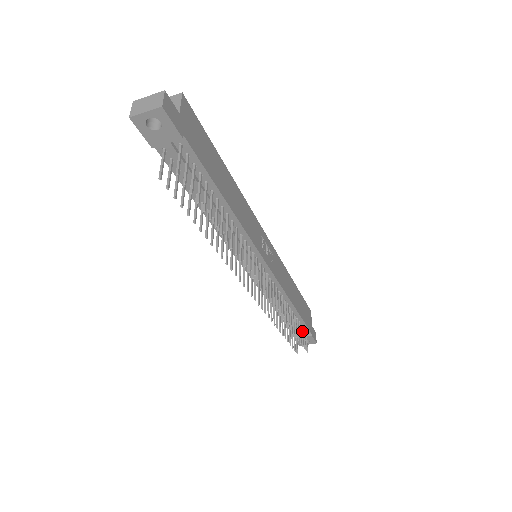
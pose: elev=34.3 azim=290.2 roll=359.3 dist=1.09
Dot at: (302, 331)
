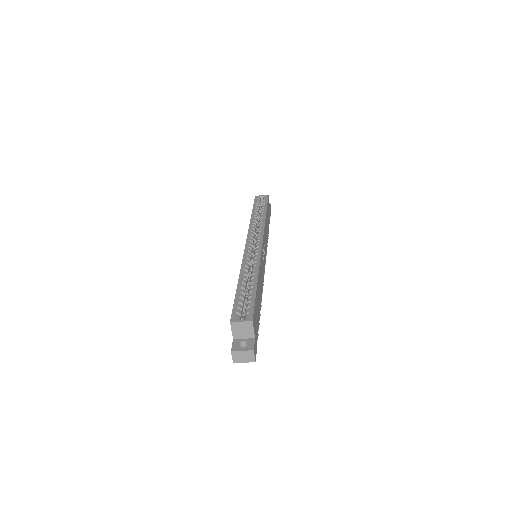
Dot at: occluded
